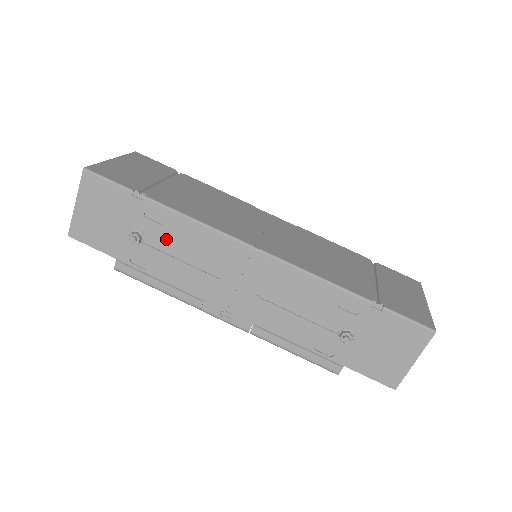
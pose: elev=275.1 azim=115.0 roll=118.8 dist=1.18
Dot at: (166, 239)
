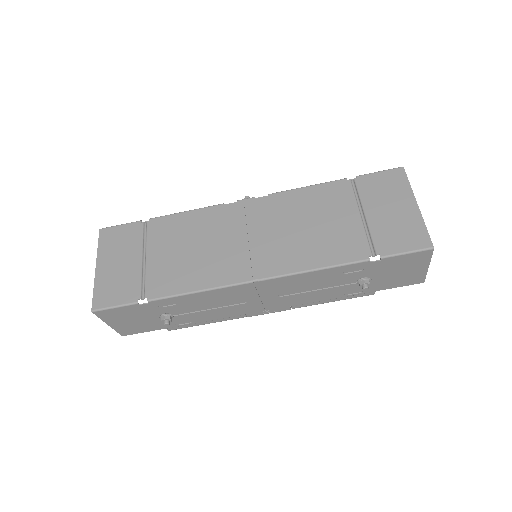
Dot at: (187, 308)
